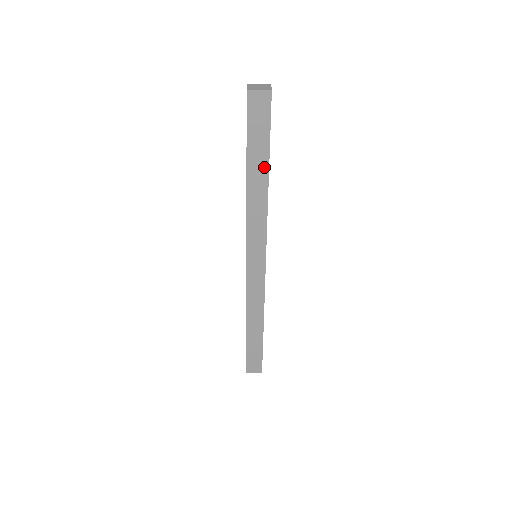
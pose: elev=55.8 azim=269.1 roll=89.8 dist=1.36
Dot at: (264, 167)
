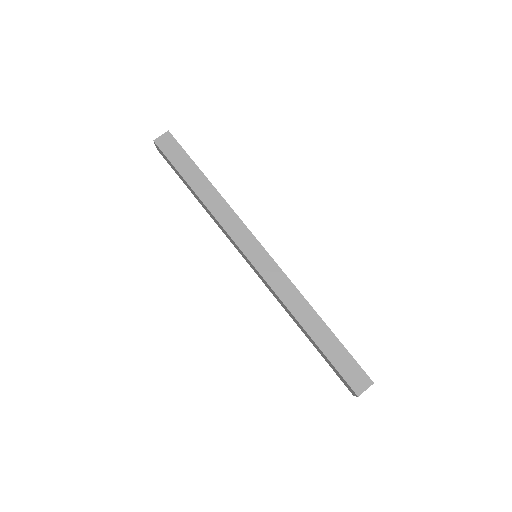
Dot at: (201, 177)
